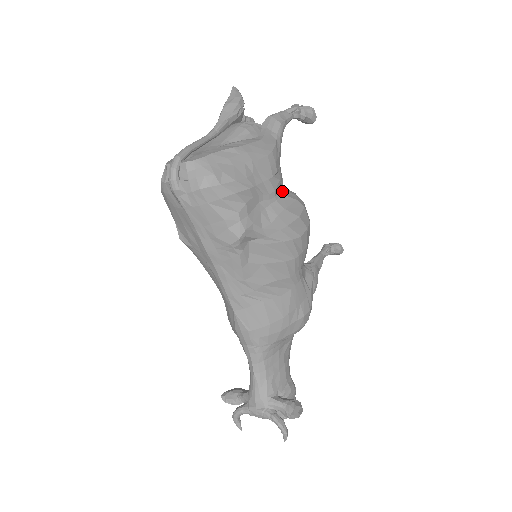
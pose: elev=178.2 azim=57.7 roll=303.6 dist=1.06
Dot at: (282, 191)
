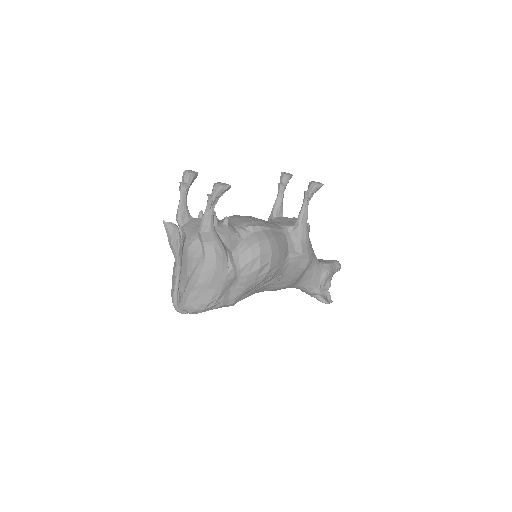
Dot at: (240, 265)
